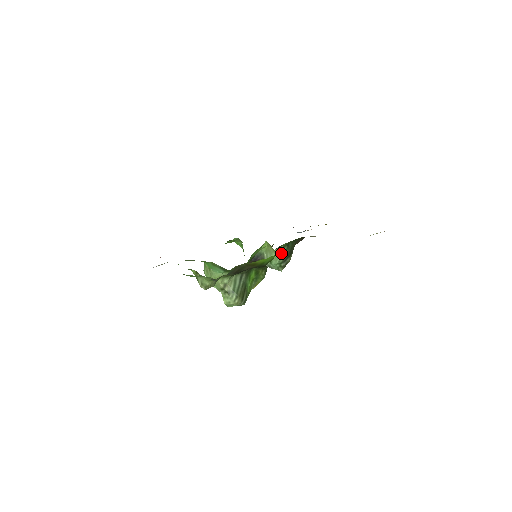
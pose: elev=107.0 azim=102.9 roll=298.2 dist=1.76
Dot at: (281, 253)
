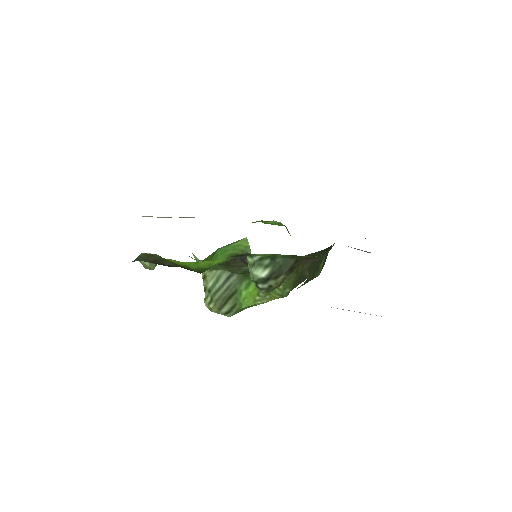
Dot at: (254, 266)
